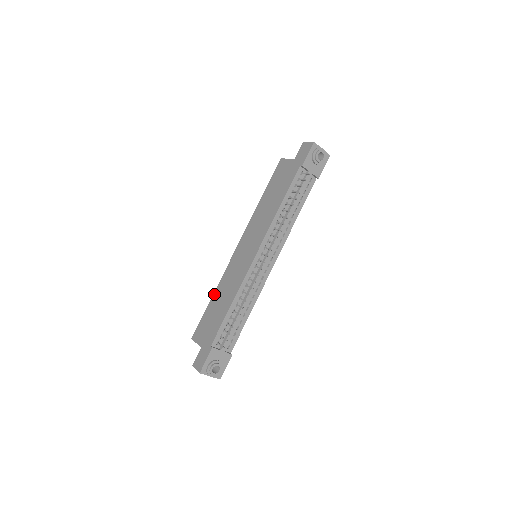
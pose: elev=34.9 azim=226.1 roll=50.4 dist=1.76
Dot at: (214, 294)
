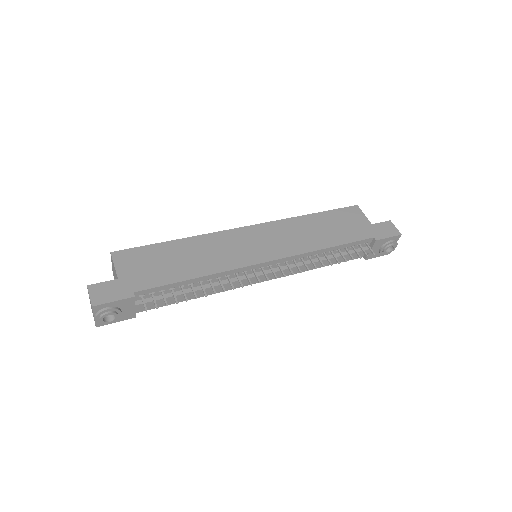
Dot at: (183, 240)
